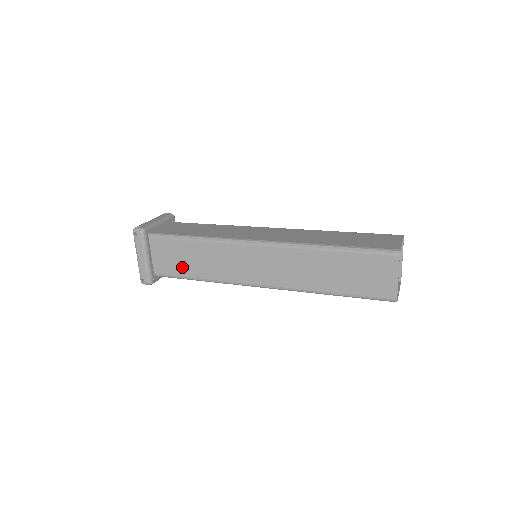
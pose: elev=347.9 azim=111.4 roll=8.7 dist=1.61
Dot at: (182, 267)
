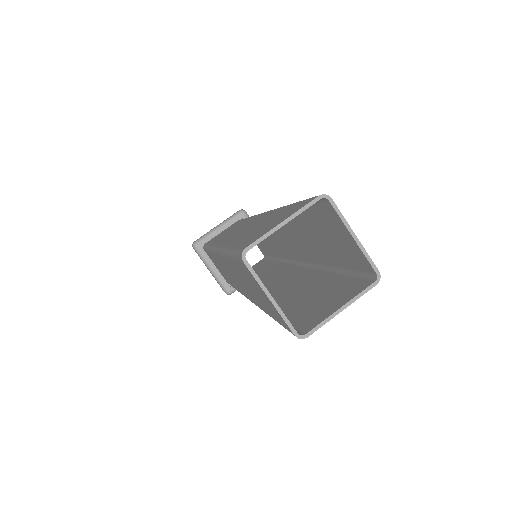
Dot at: occluded
